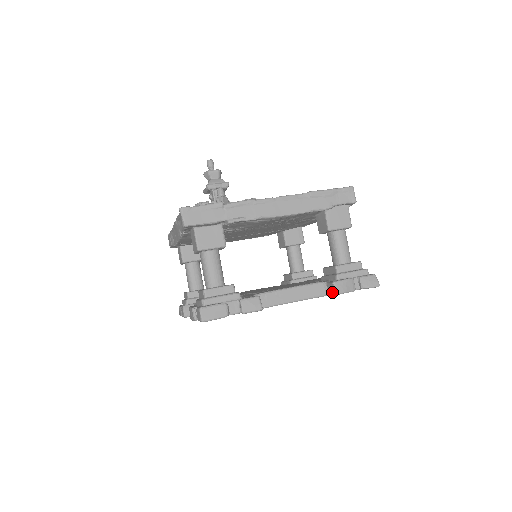
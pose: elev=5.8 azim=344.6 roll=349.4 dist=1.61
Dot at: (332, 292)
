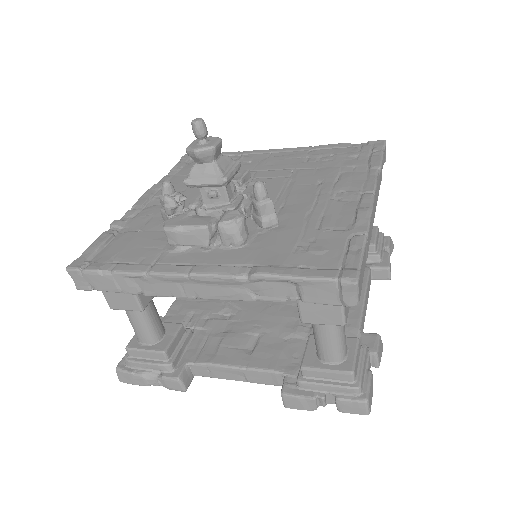
Dot at: (384, 278)
